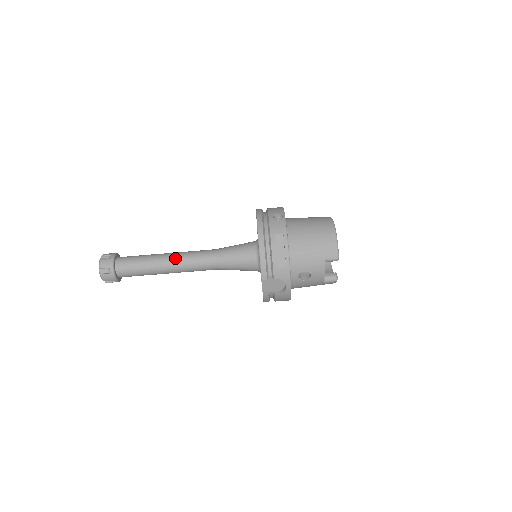
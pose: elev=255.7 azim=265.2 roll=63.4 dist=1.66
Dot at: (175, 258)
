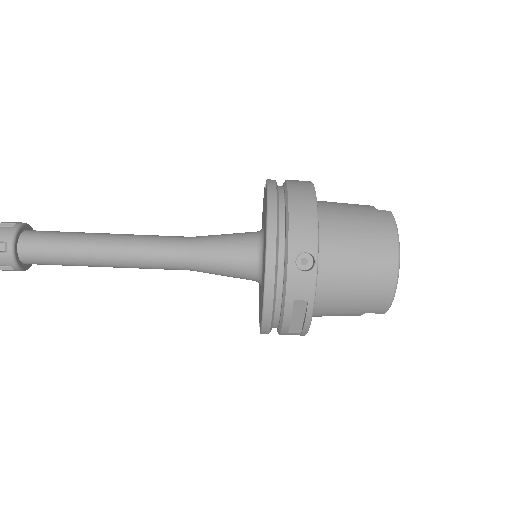
Dot at: (120, 258)
